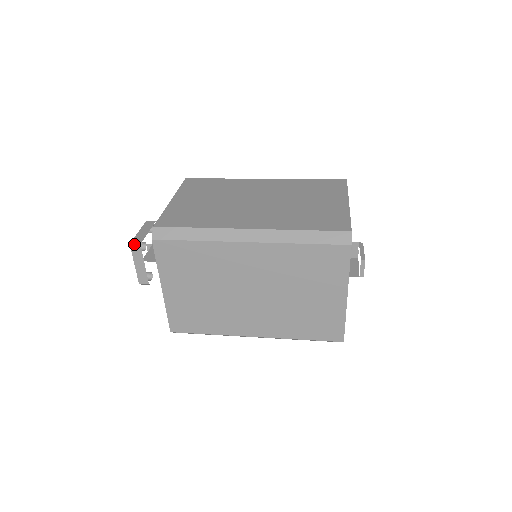
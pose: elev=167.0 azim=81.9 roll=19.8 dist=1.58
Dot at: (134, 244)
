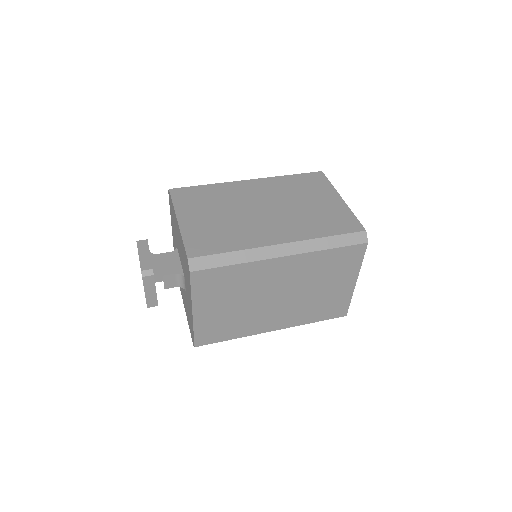
Dot at: (145, 272)
